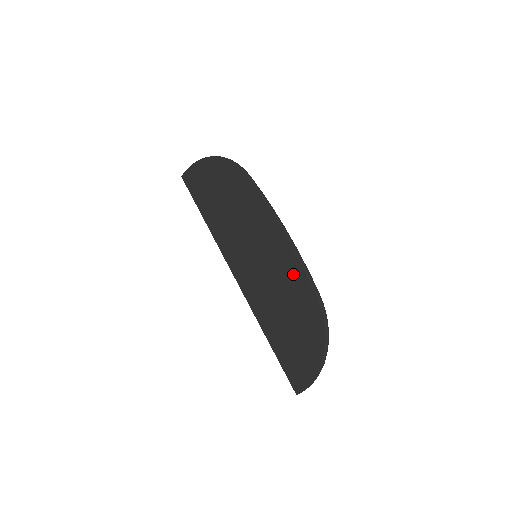
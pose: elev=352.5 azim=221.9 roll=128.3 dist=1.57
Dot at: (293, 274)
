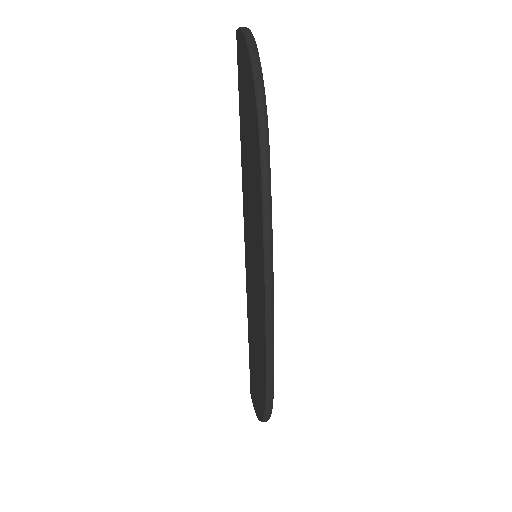
Dot at: (261, 335)
